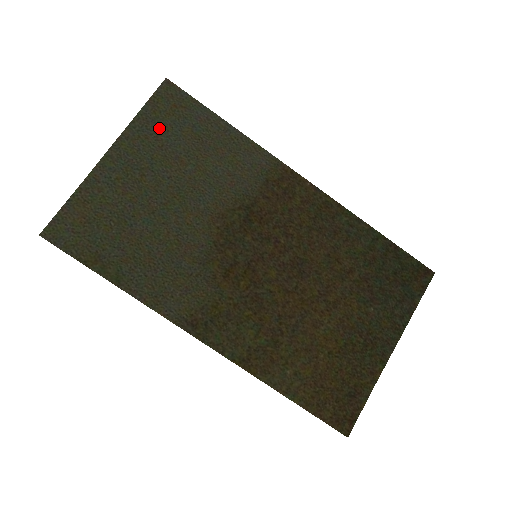
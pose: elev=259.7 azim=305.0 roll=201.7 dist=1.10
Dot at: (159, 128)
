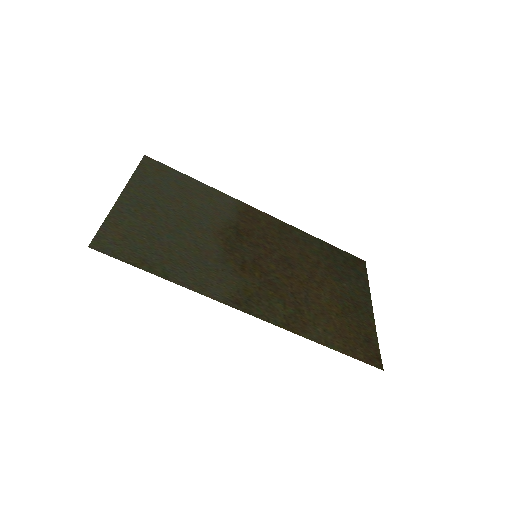
Dot at: (152, 182)
